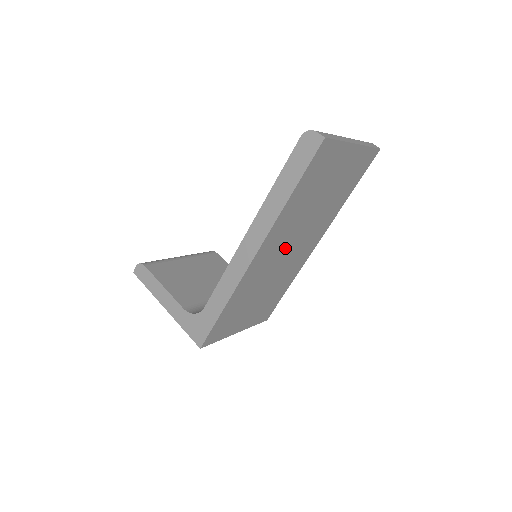
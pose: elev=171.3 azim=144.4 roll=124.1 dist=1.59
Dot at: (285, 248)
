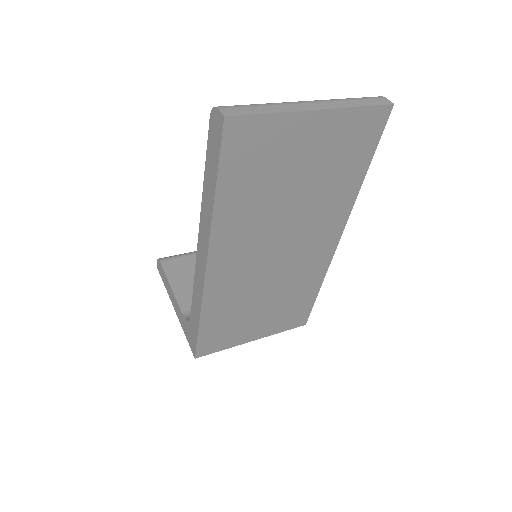
Dot at: (266, 252)
